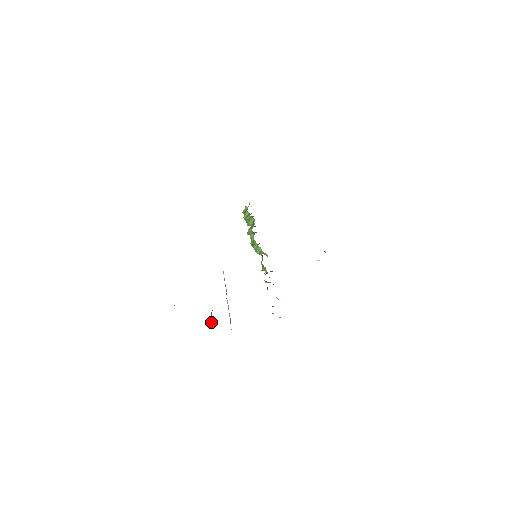
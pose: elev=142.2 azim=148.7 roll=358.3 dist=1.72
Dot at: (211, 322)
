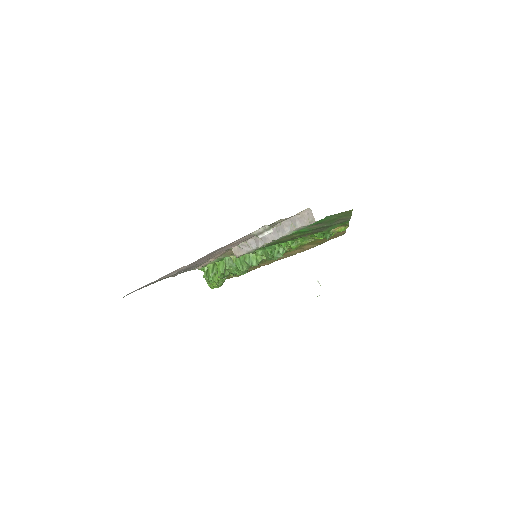
Dot at: (270, 230)
